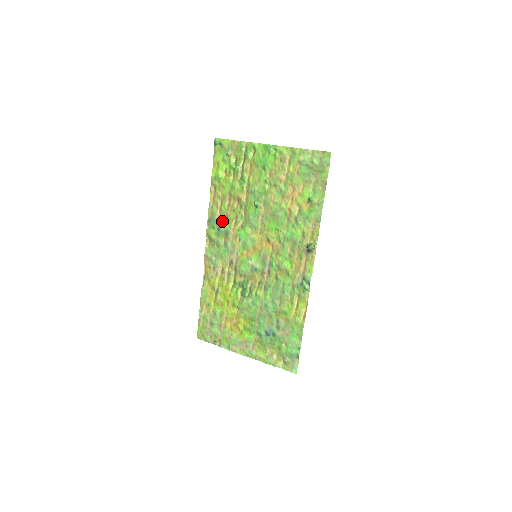
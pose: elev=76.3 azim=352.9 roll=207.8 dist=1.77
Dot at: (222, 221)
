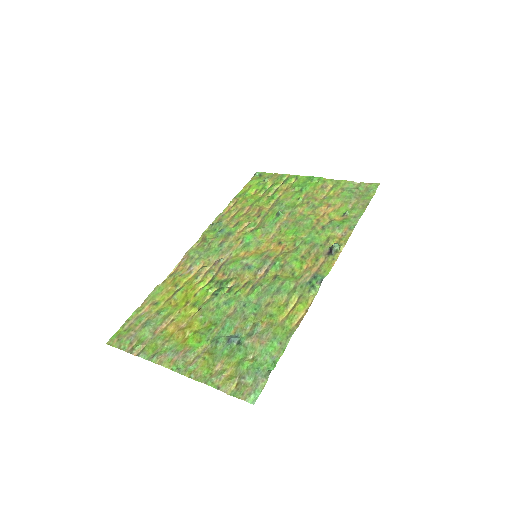
Dot at: (229, 225)
